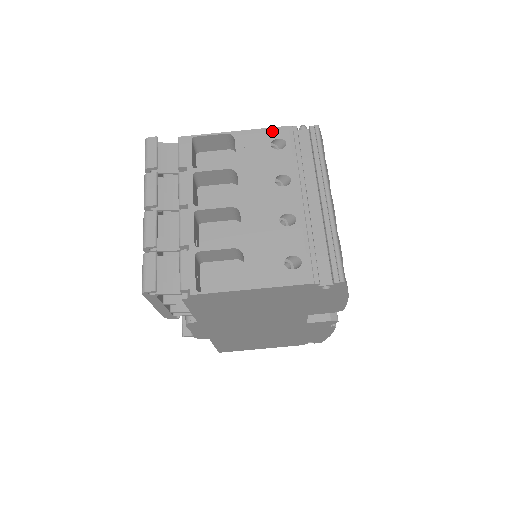
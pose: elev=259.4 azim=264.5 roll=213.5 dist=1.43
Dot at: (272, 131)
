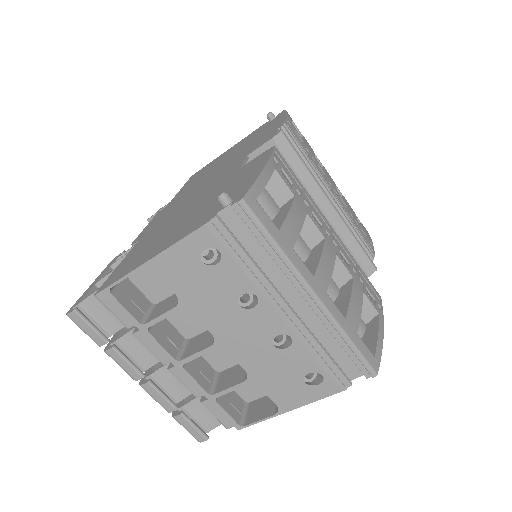
Dot at: (190, 242)
